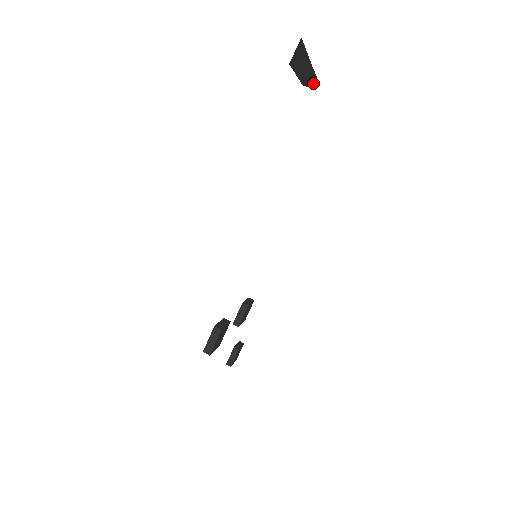
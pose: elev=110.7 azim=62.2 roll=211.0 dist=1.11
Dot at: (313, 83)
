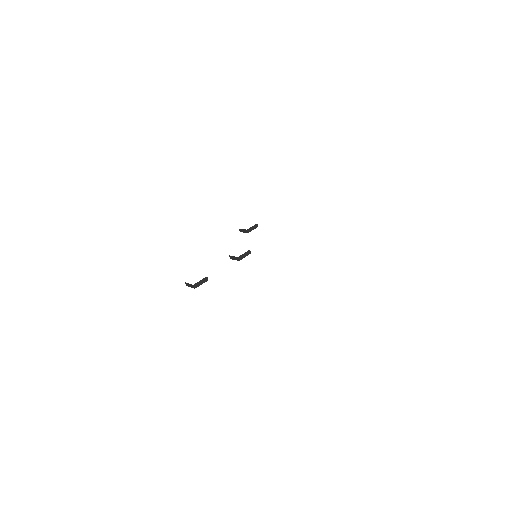
Dot at: occluded
